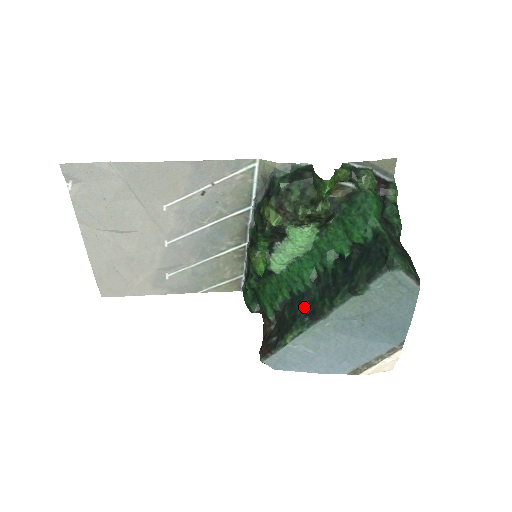
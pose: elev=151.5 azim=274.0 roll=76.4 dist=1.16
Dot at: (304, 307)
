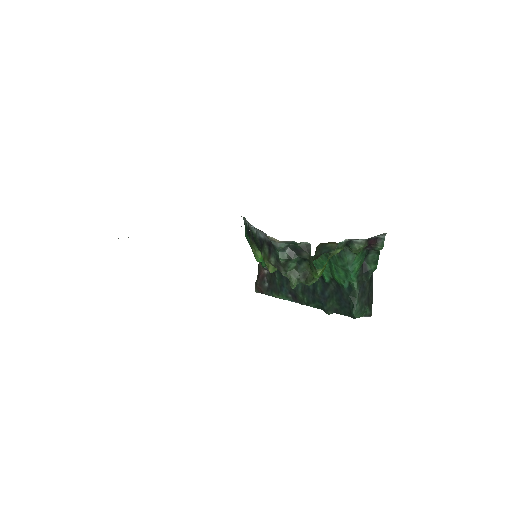
Dot at: (289, 287)
